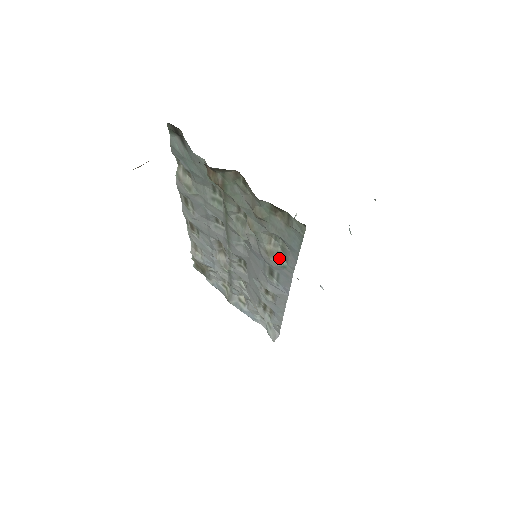
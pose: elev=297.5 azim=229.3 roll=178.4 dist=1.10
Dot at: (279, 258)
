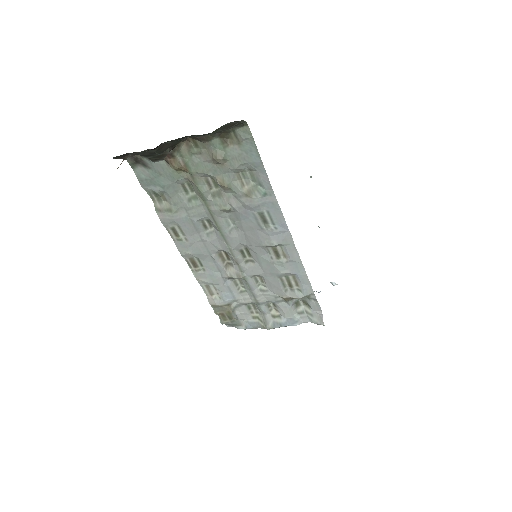
Dot at: (257, 190)
